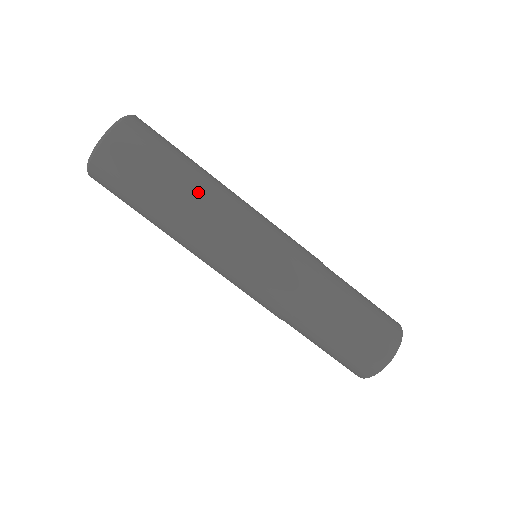
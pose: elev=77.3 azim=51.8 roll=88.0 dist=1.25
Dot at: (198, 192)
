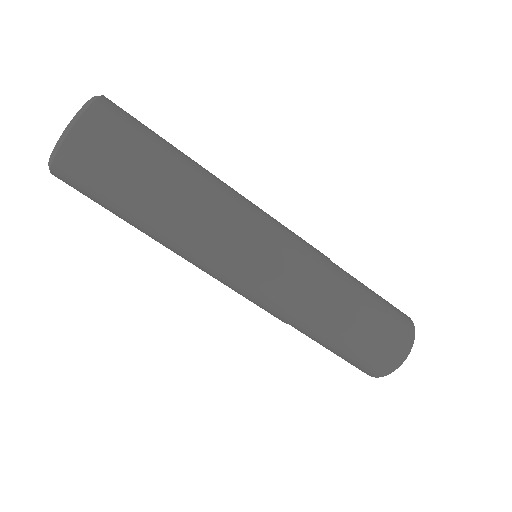
Dot at: (199, 176)
